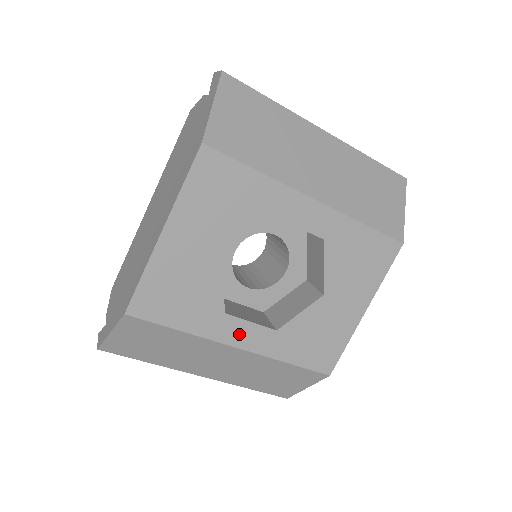
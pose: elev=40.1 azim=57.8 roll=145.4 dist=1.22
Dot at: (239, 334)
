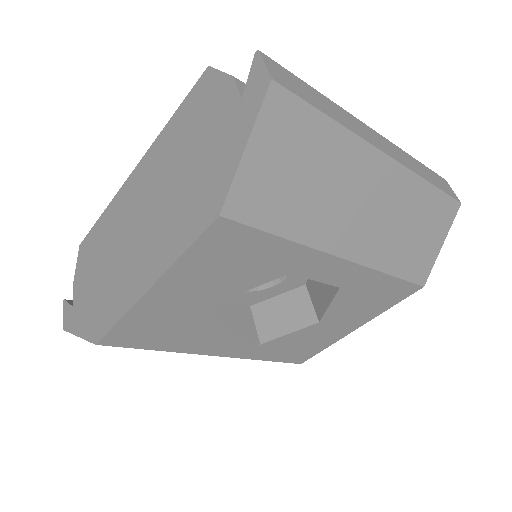
Dot at: (220, 348)
